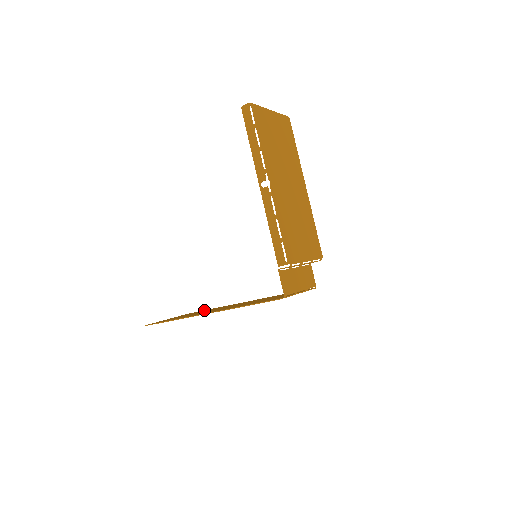
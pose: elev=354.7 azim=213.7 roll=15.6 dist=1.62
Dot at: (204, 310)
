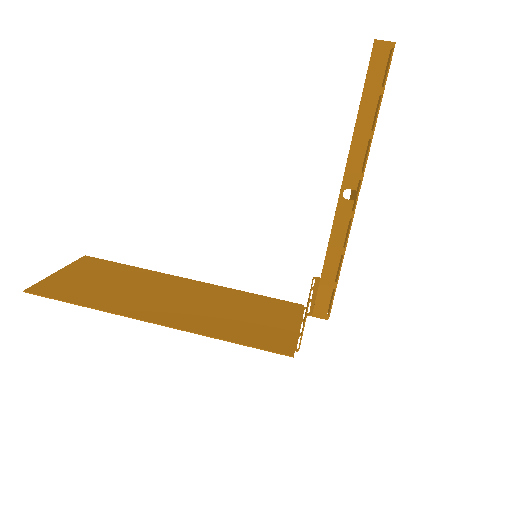
Dot at: (117, 265)
